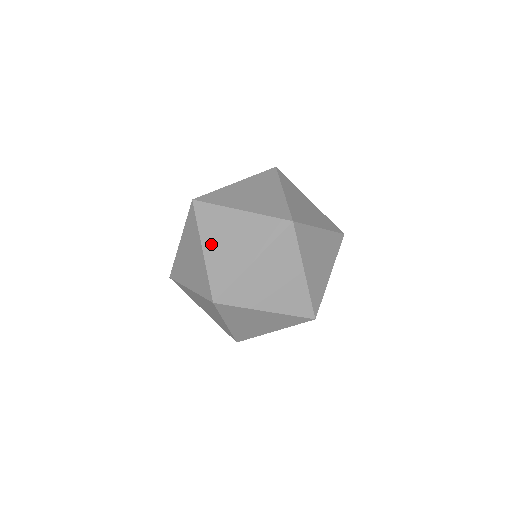
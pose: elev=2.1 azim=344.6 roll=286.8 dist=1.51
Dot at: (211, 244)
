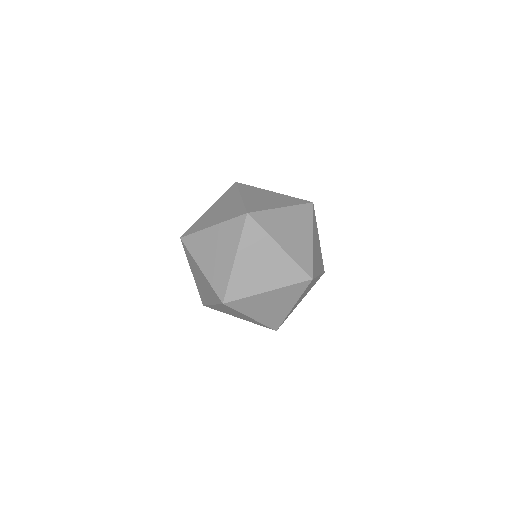
Dot at: (249, 196)
